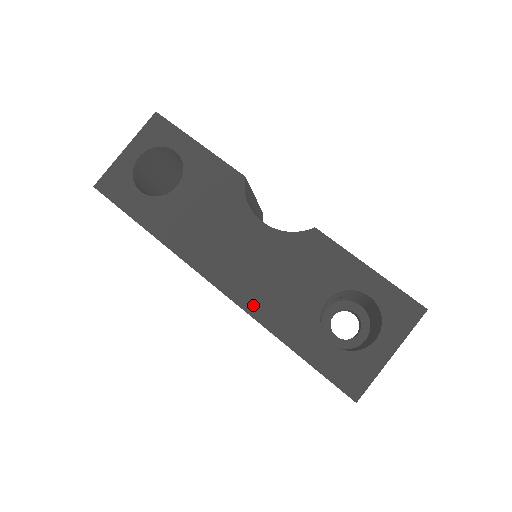
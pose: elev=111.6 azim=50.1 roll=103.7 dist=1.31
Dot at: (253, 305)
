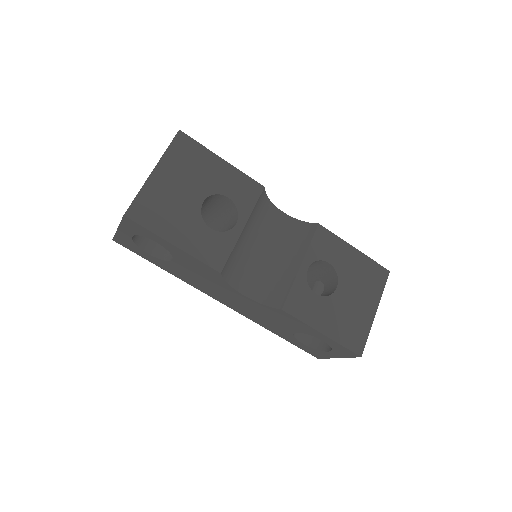
Dot at: (251, 318)
